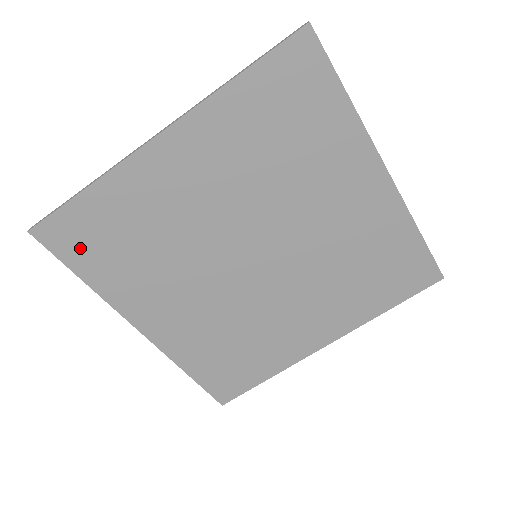
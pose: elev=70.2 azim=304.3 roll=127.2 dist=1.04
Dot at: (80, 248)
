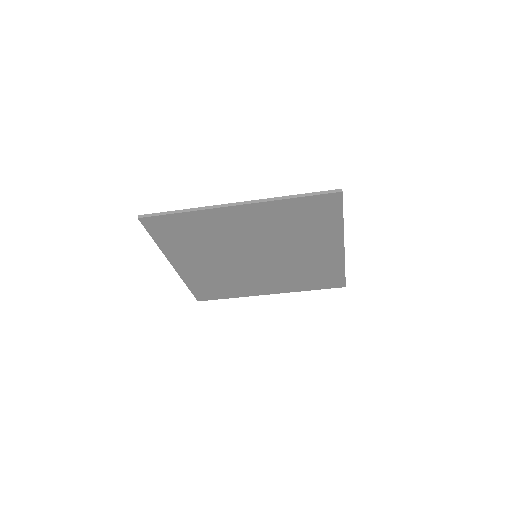
Dot at: (163, 231)
